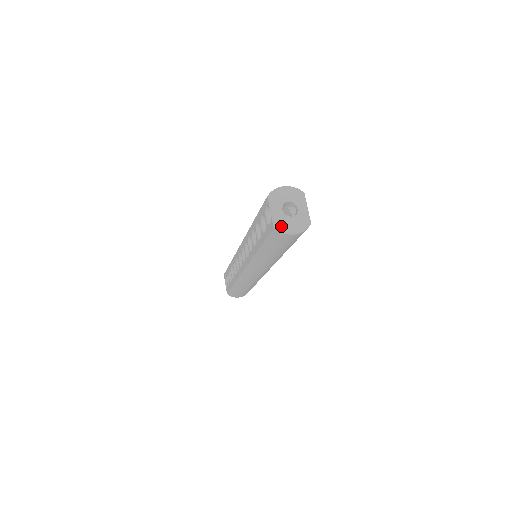
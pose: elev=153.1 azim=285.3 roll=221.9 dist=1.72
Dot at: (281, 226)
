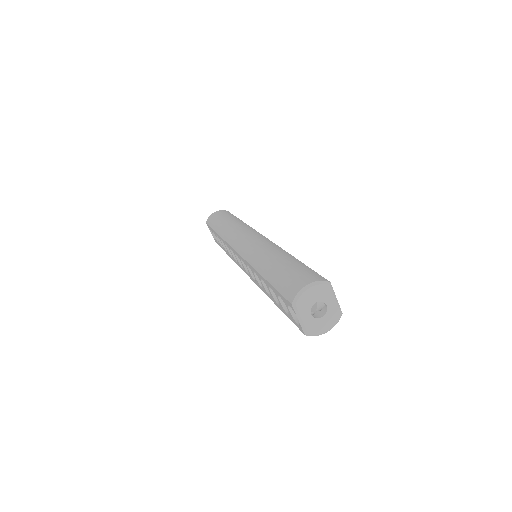
Dot at: (313, 332)
